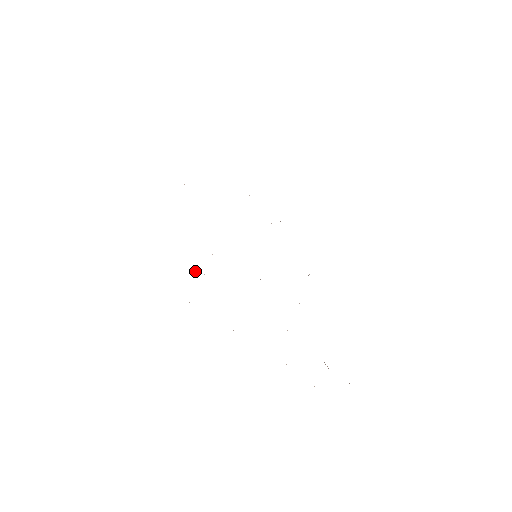
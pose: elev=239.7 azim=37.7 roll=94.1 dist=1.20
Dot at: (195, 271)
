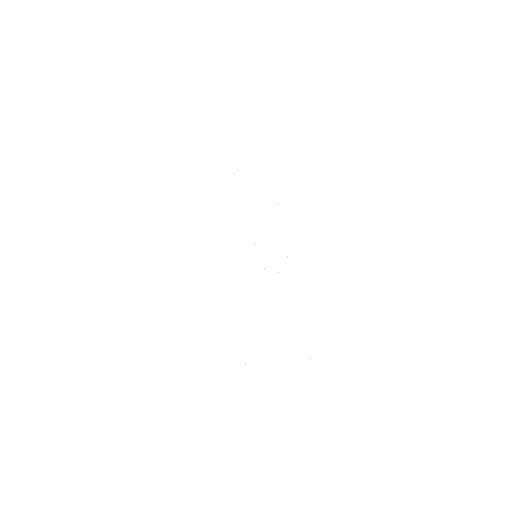
Dot at: occluded
